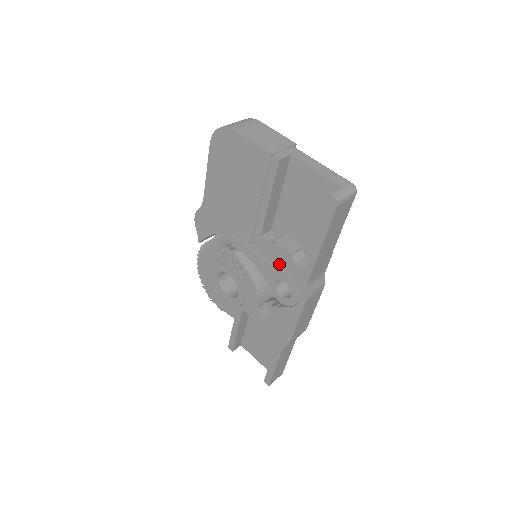
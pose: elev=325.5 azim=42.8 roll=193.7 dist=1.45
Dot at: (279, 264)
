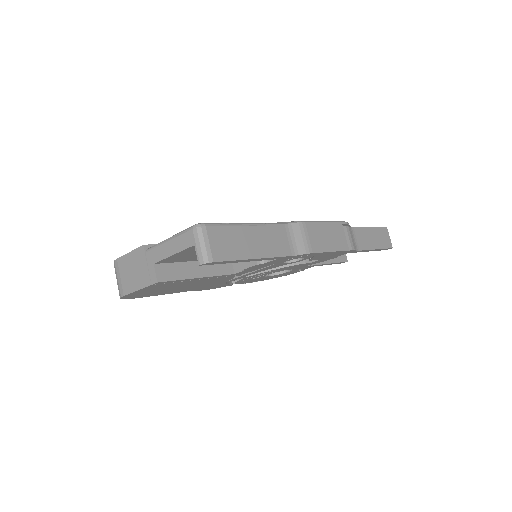
Dot at: occluded
